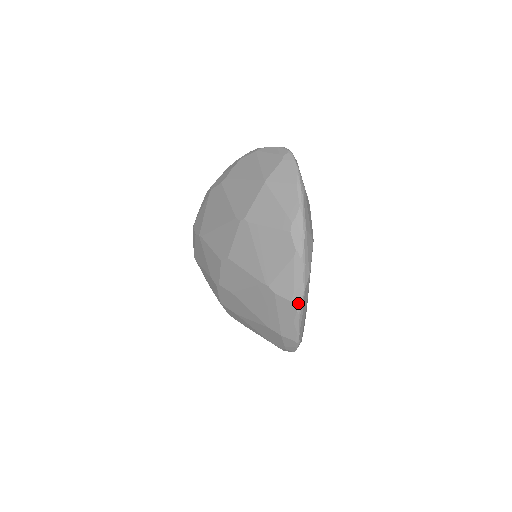
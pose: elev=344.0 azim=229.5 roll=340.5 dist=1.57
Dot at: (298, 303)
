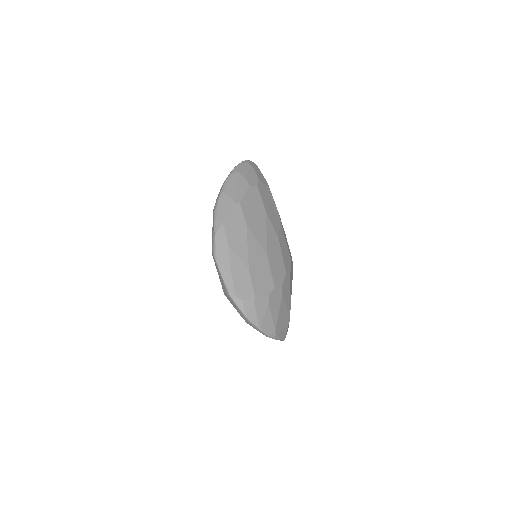
Dot at: (213, 248)
